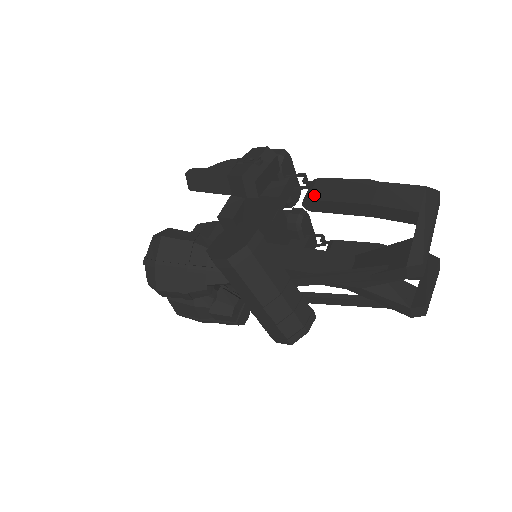
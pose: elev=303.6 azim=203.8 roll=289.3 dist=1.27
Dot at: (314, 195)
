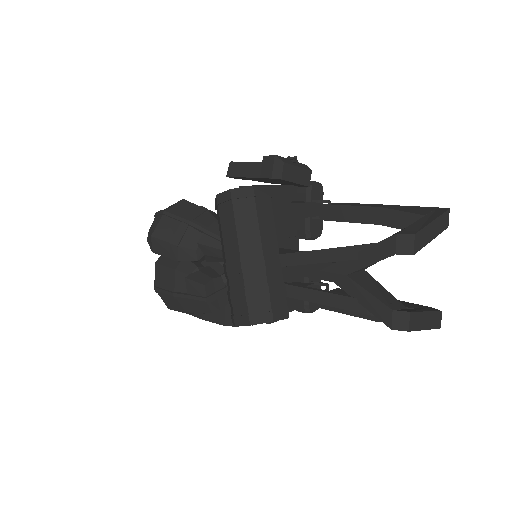
Dot at: (331, 204)
